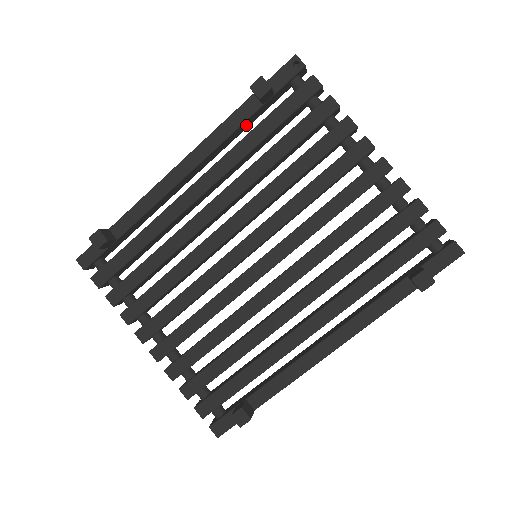
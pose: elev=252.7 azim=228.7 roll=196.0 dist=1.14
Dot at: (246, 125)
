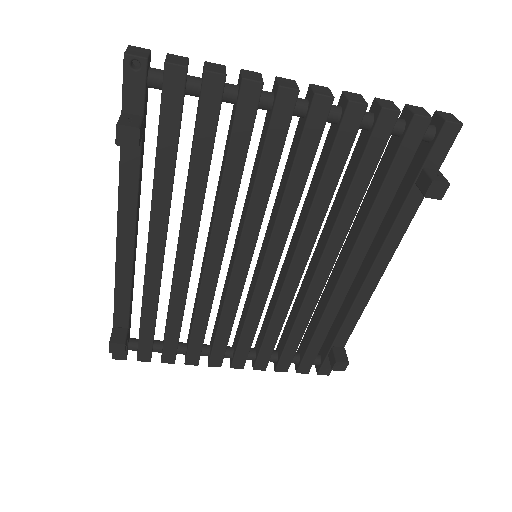
Dot at: (141, 160)
